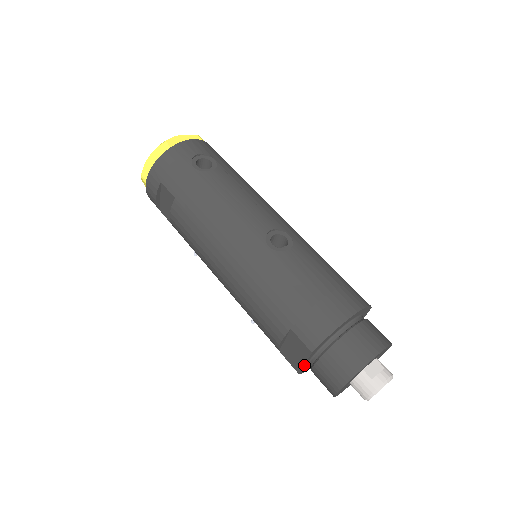
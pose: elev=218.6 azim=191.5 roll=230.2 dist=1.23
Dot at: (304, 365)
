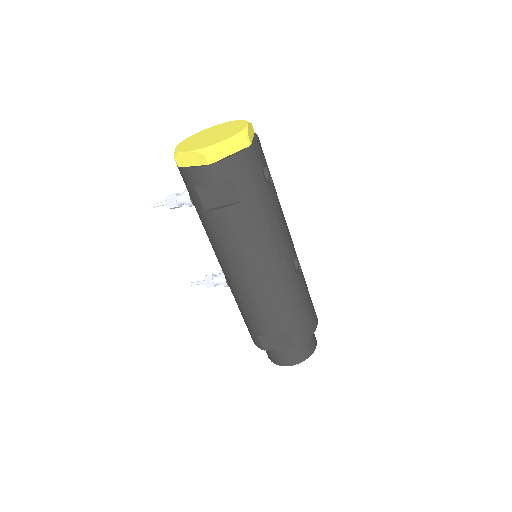
Dot at: (275, 348)
